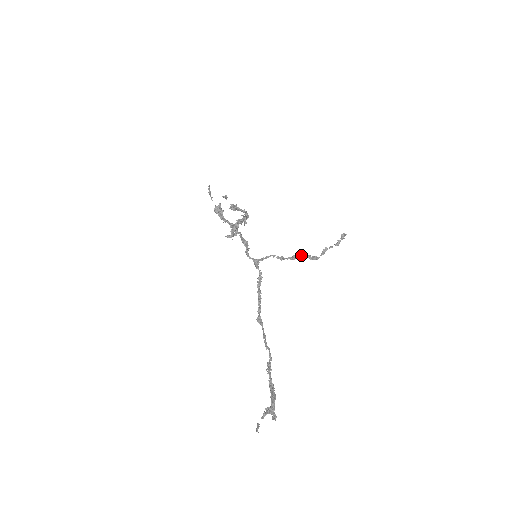
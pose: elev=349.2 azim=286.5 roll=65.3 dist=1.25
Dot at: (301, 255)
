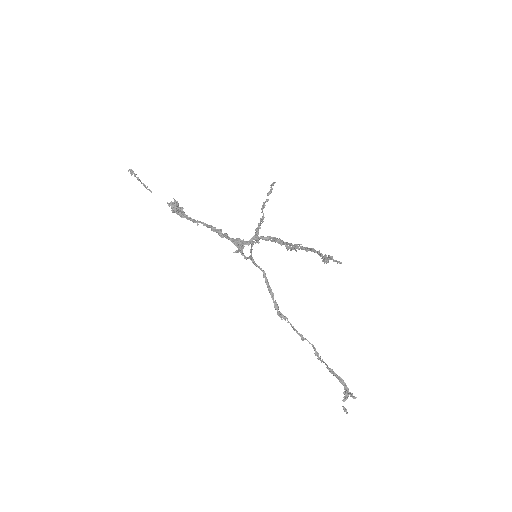
Dot at: (260, 224)
